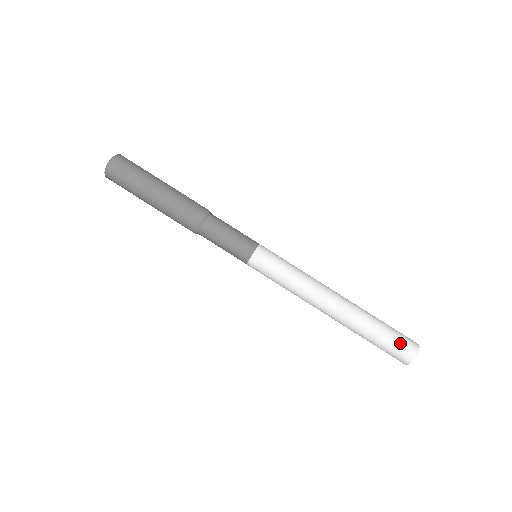
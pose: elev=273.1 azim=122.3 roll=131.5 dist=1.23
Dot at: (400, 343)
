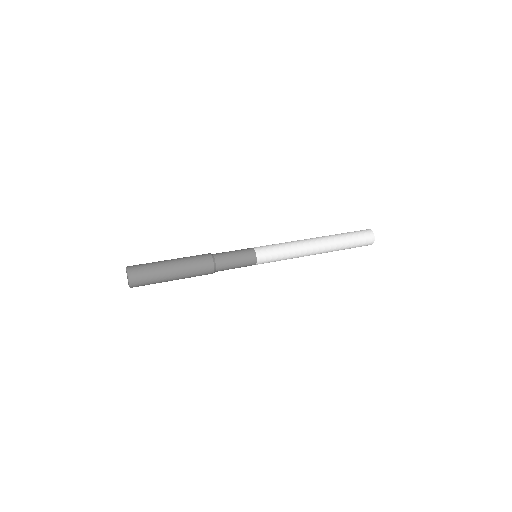
Dot at: (361, 233)
